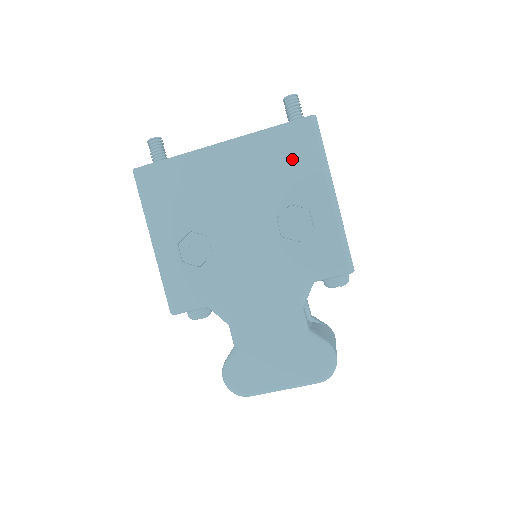
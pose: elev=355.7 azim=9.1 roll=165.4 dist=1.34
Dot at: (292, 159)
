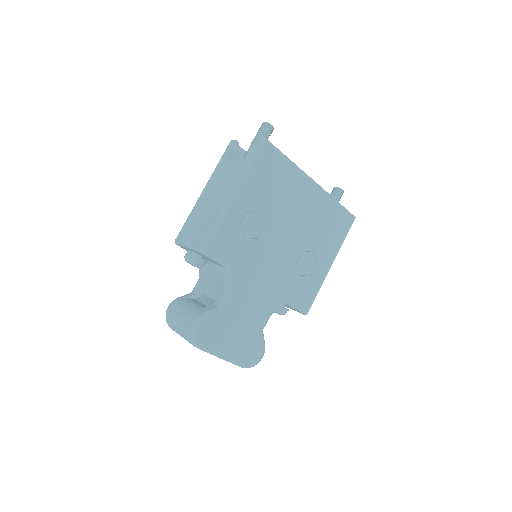
Dot at: (333, 229)
